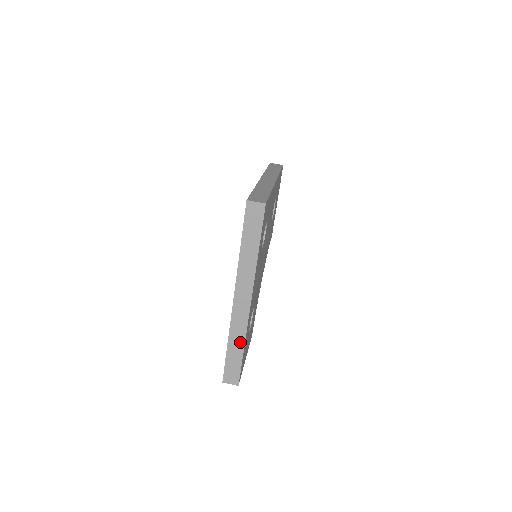
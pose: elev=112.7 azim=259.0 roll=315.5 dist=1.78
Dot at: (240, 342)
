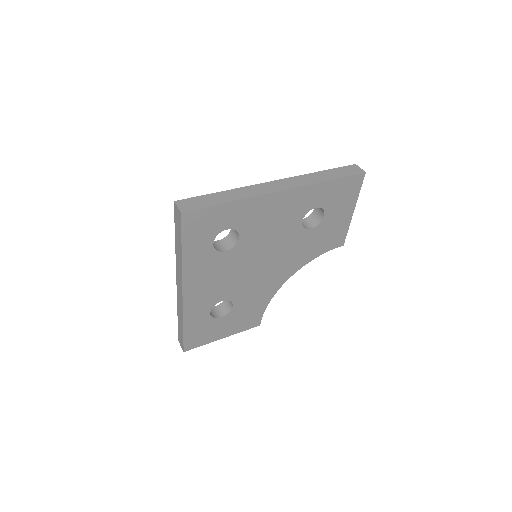
Dot at: (181, 319)
